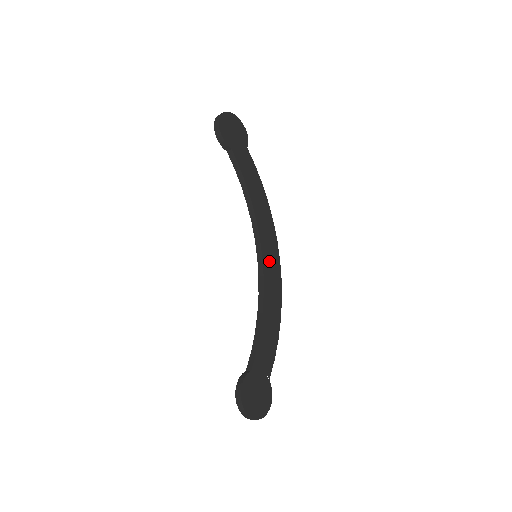
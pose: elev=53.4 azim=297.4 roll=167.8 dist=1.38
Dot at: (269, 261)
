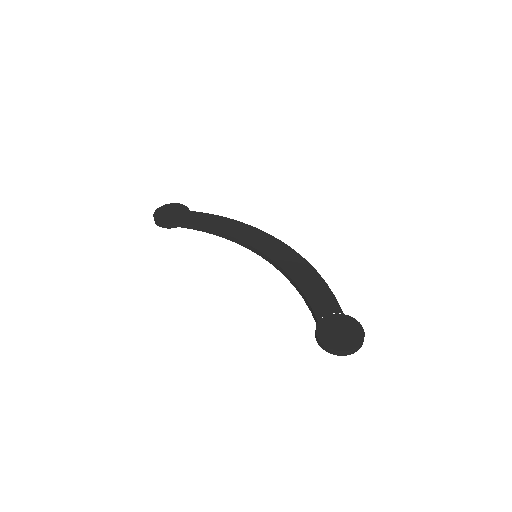
Dot at: (269, 249)
